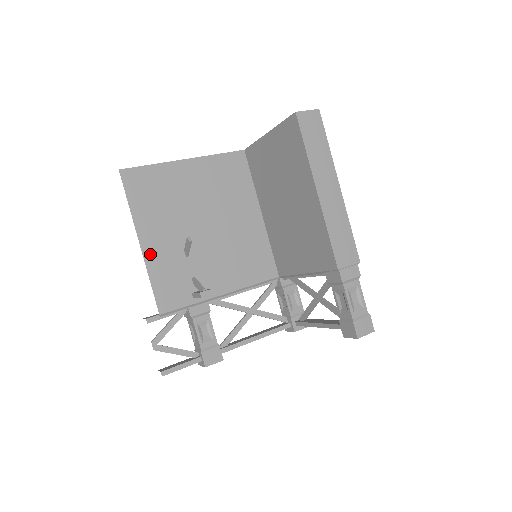
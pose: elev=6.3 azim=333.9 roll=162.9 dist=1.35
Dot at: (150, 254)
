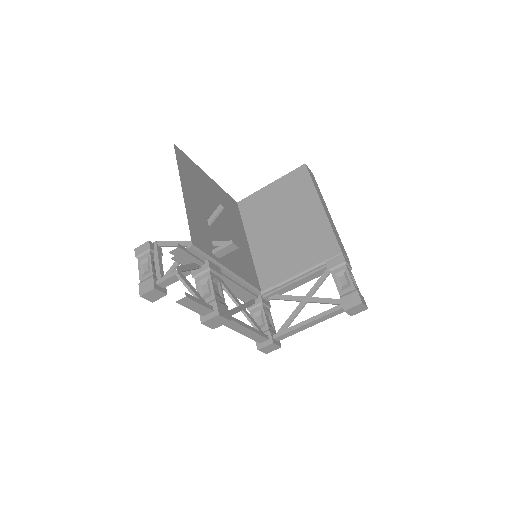
Dot at: (188, 202)
